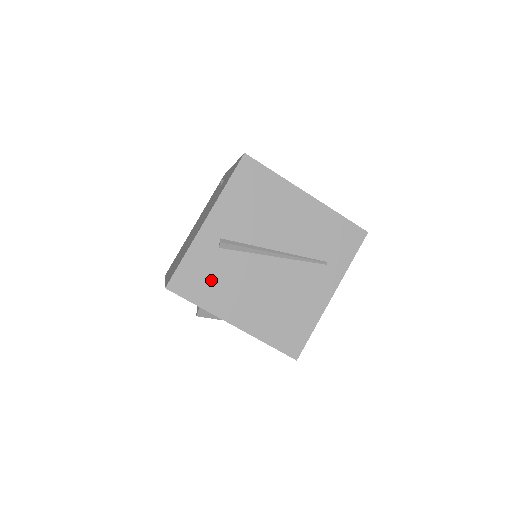
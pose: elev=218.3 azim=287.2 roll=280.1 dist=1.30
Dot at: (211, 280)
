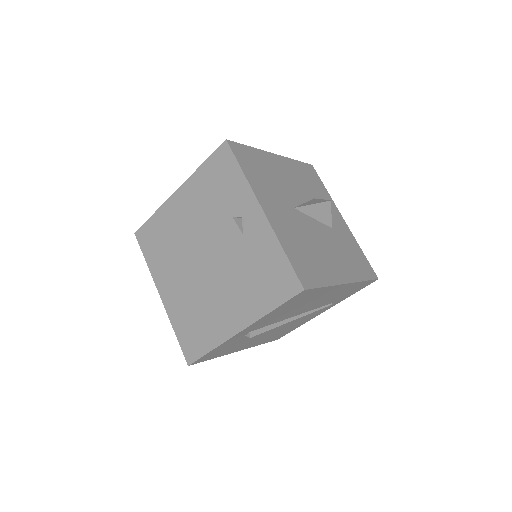
Dot at: (230, 347)
